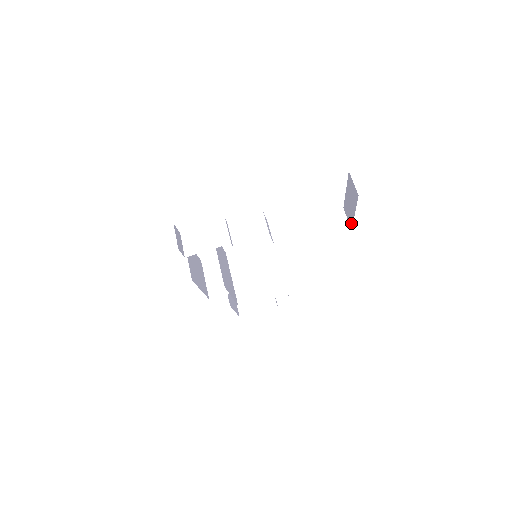
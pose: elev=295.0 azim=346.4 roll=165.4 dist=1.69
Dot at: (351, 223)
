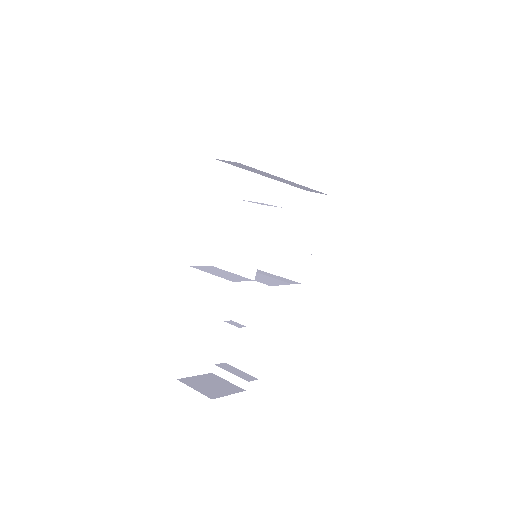
Dot at: (312, 246)
